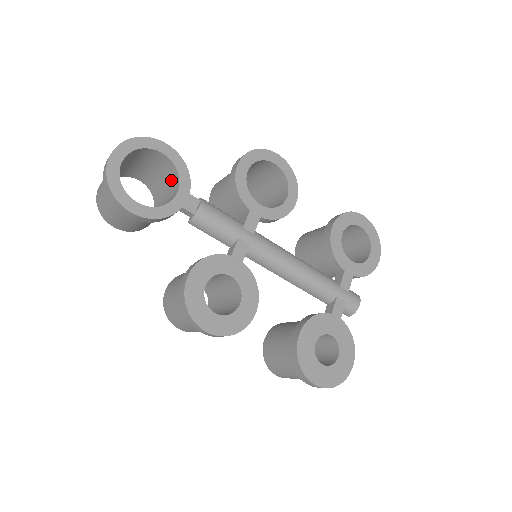
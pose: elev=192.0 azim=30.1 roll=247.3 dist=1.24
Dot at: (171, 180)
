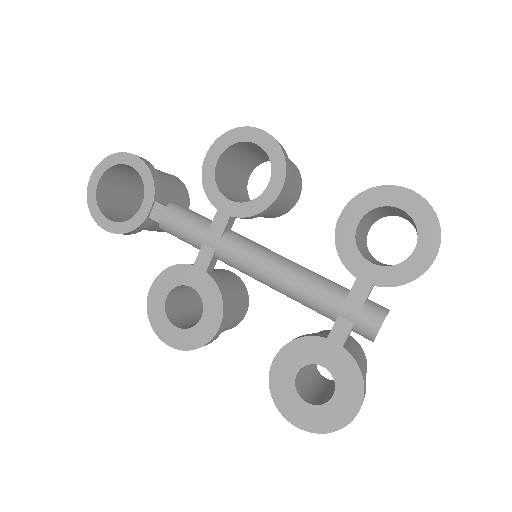
Dot at: occluded
